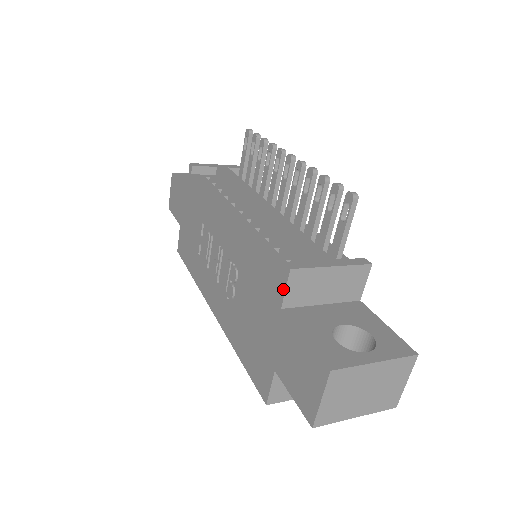
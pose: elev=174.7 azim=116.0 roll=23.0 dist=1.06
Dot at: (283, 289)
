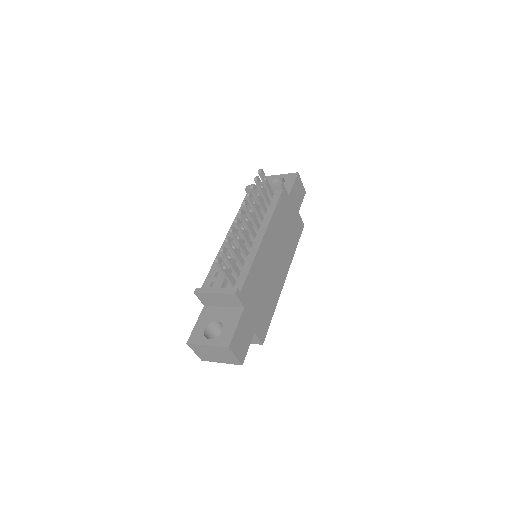
Dot at: (200, 298)
